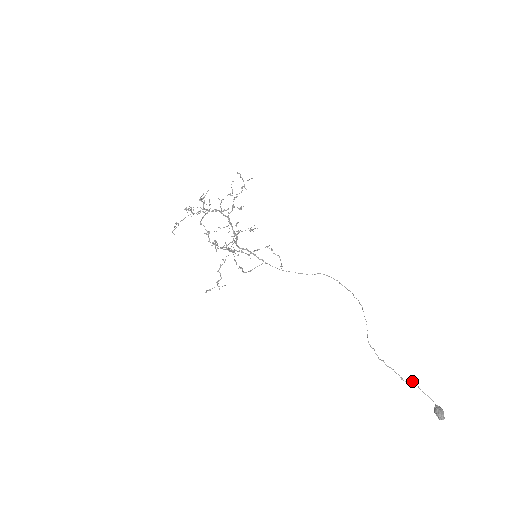
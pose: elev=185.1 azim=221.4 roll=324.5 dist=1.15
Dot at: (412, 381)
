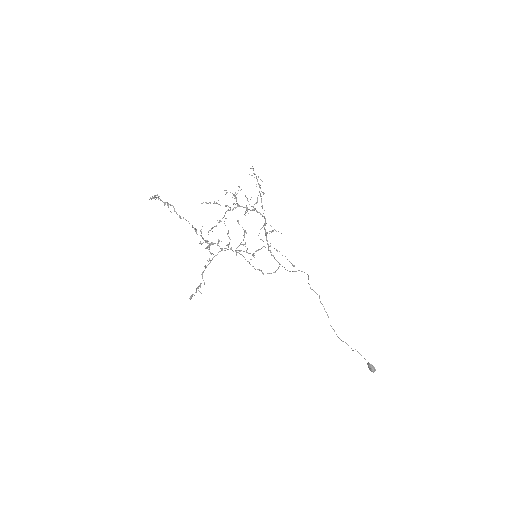
Dot at: (355, 349)
